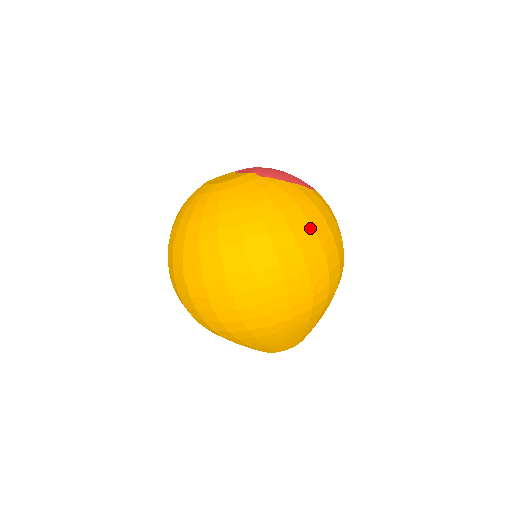
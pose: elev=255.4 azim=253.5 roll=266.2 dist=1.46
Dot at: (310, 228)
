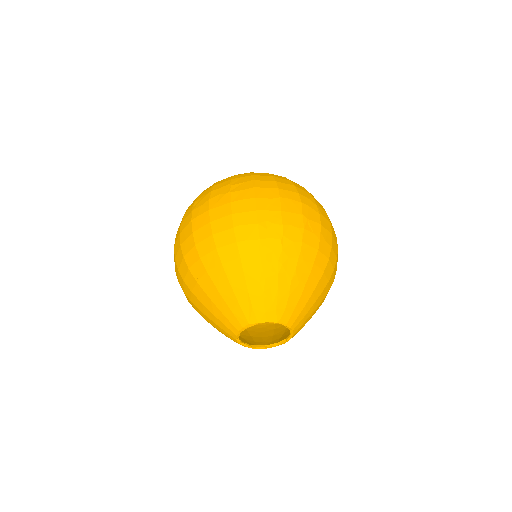
Dot at: (308, 192)
